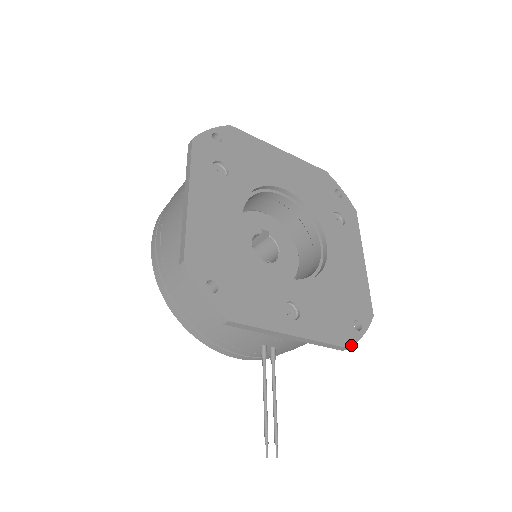
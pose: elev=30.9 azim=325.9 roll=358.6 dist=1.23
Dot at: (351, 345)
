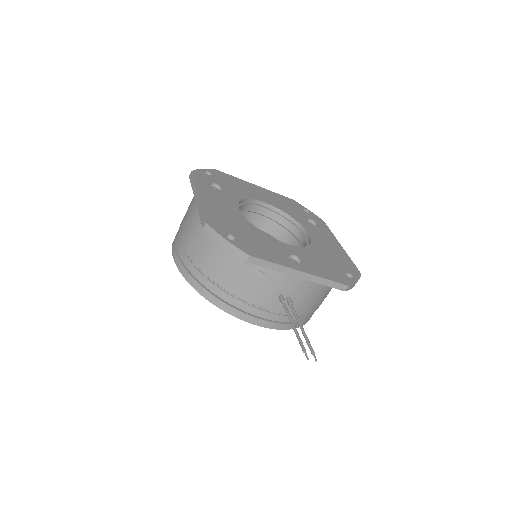
Dot at: (349, 285)
